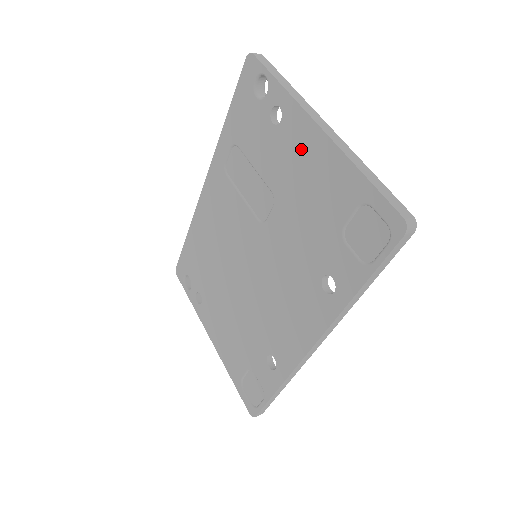
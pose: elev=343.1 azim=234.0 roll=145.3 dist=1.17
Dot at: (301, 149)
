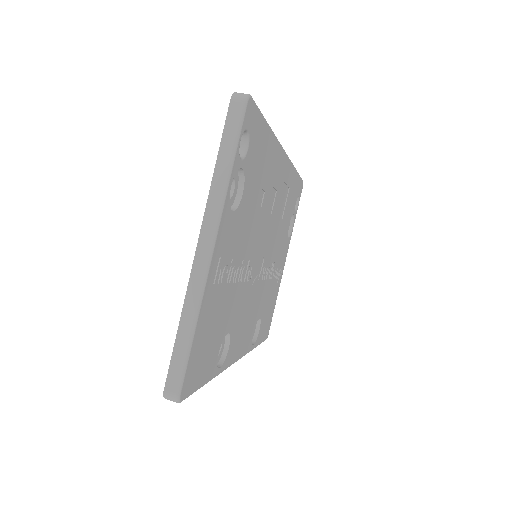
Dot at: occluded
